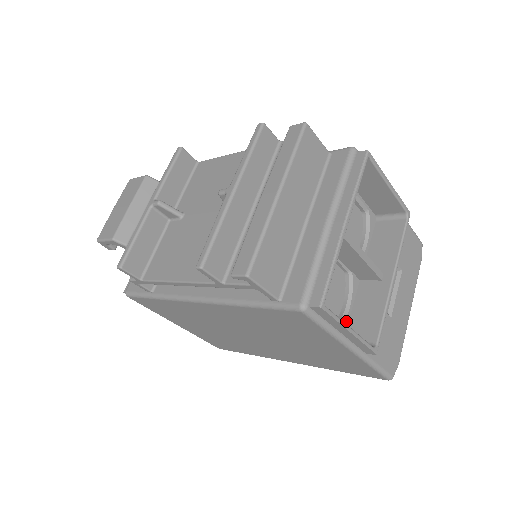
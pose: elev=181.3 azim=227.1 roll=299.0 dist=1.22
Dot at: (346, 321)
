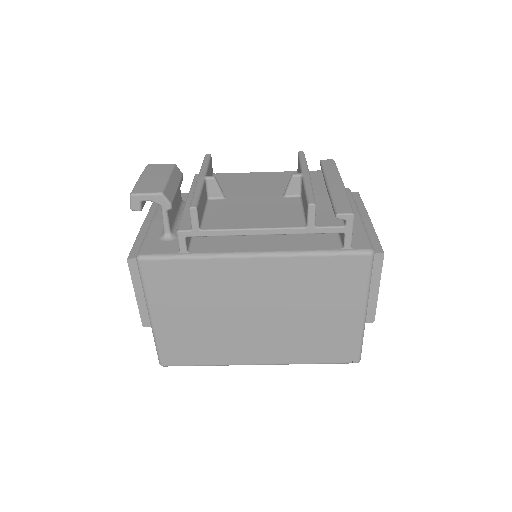
Dot at: occluded
